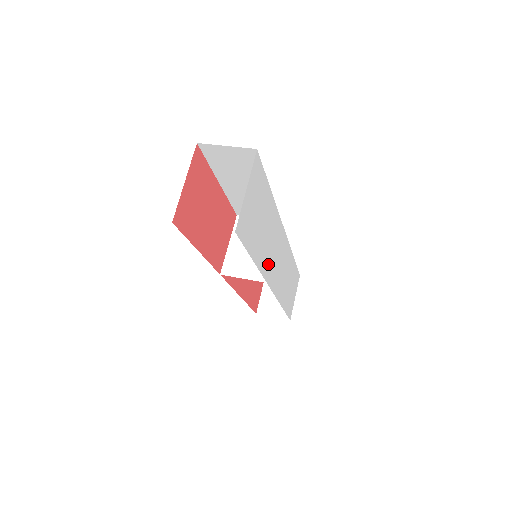
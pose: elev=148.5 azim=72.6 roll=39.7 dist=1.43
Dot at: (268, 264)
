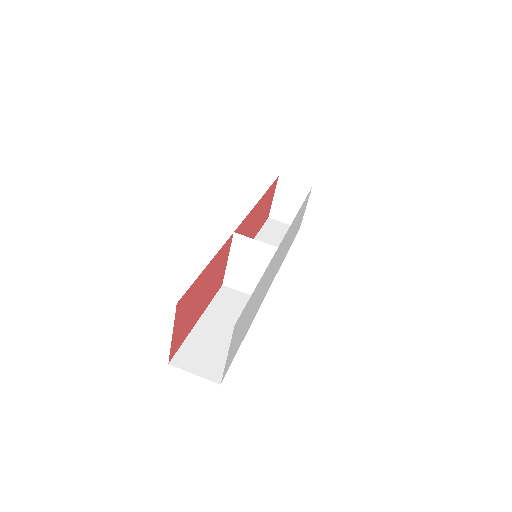
Dot at: (263, 294)
